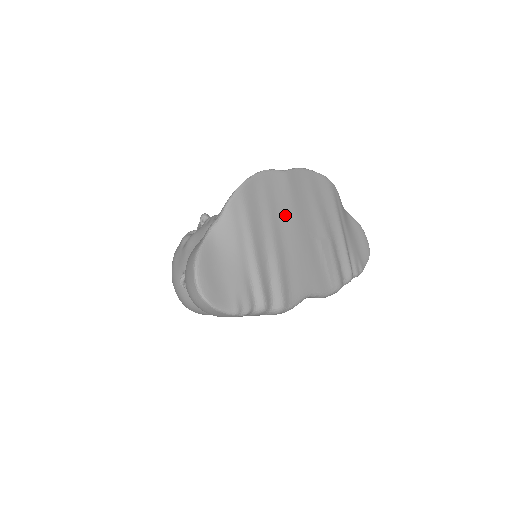
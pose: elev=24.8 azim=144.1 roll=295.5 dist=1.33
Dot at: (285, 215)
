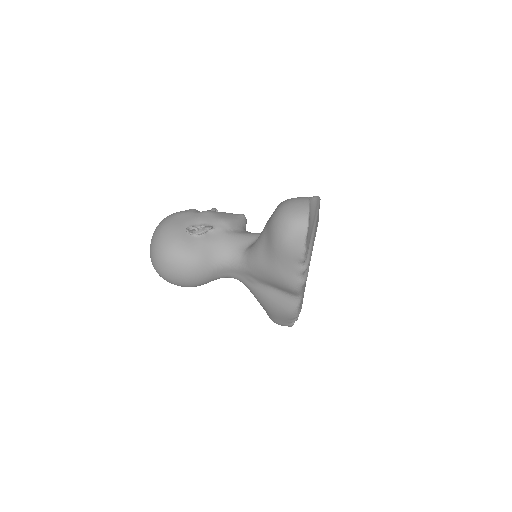
Dot at: (314, 239)
